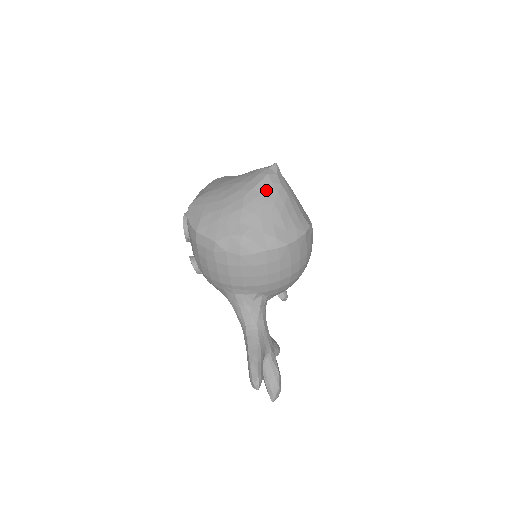
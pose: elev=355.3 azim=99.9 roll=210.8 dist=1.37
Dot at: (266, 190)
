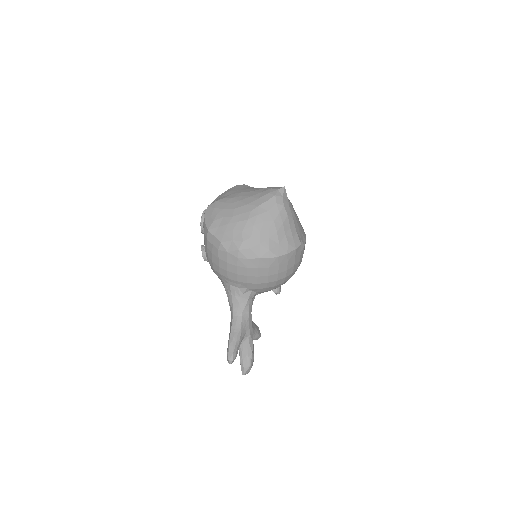
Dot at: (270, 209)
